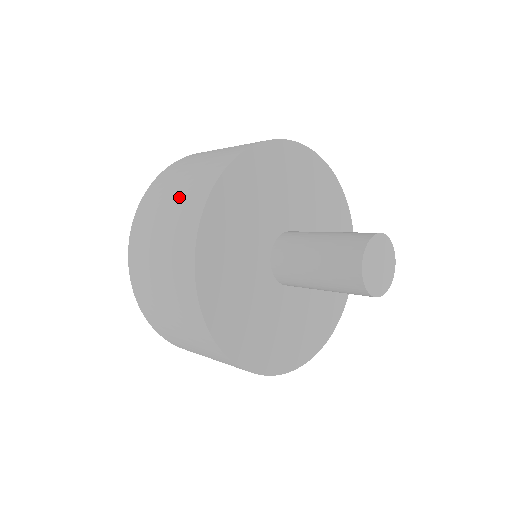
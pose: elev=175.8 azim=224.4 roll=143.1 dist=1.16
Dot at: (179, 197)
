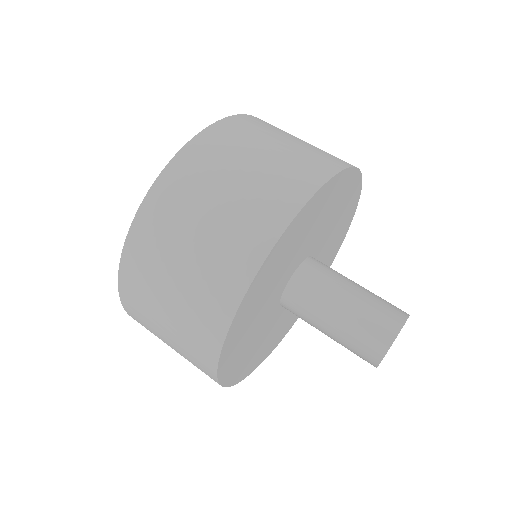
Dot at: (251, 184)
